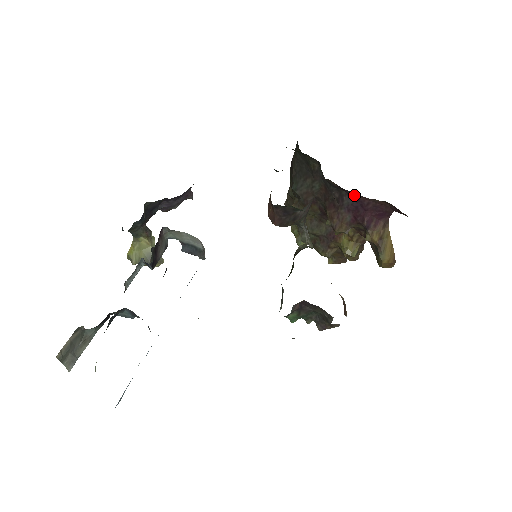
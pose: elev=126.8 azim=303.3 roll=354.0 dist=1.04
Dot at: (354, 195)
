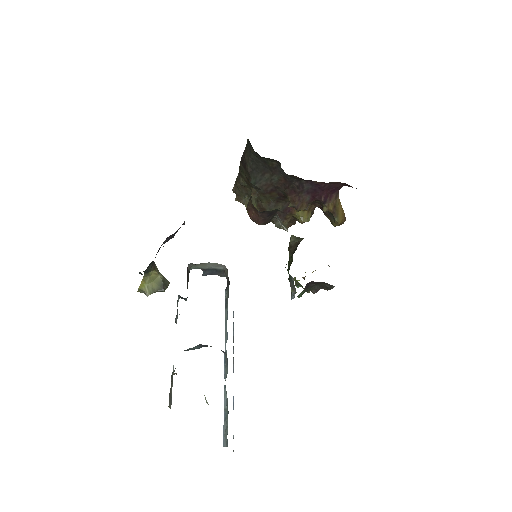
Dot at: (314, 182)
